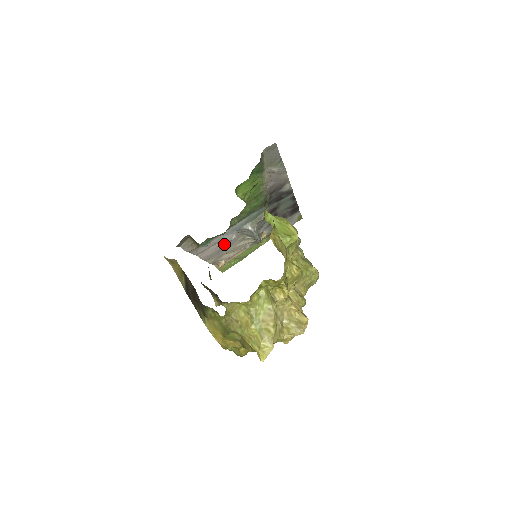
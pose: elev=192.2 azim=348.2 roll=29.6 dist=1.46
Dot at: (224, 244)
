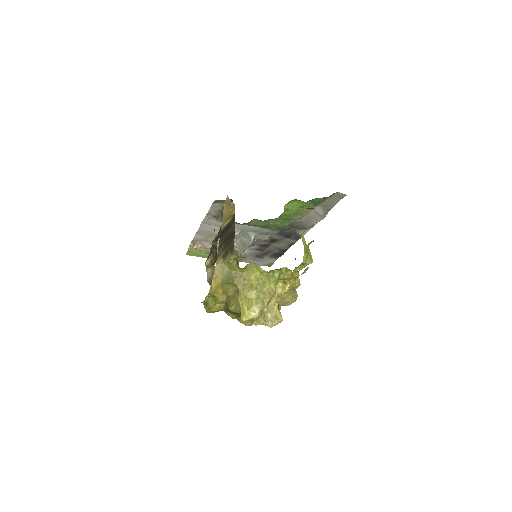
Dot at: occluded
